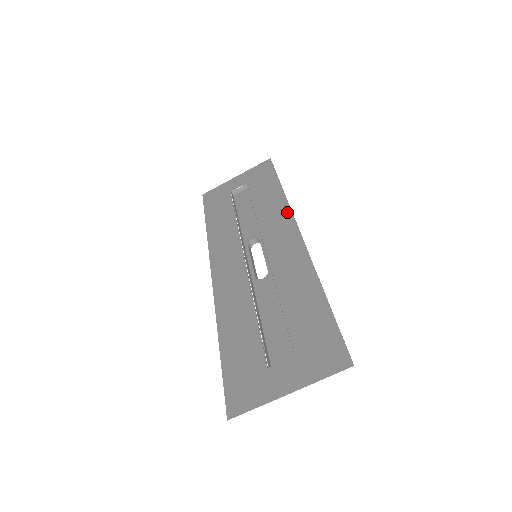
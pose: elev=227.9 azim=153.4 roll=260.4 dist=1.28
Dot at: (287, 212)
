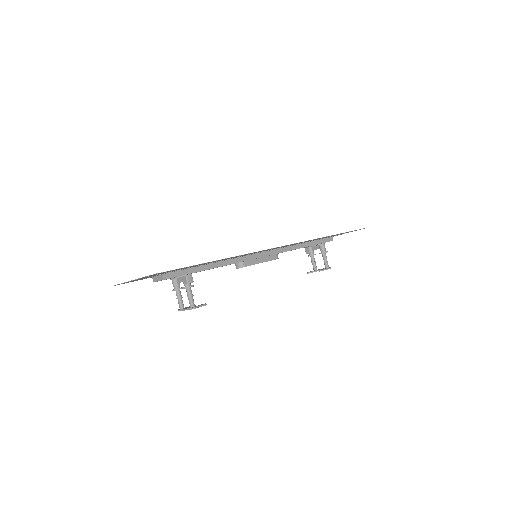
Dot at: occluded
